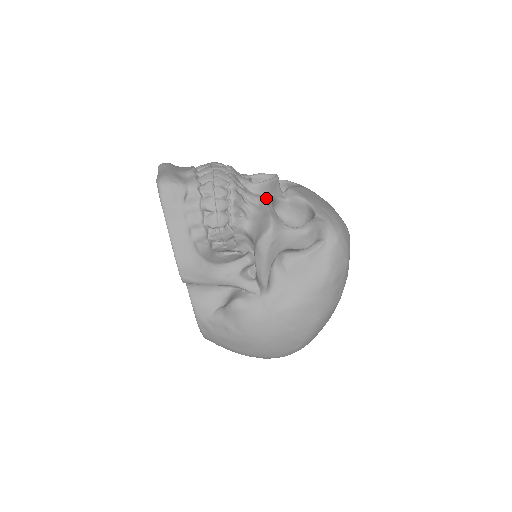
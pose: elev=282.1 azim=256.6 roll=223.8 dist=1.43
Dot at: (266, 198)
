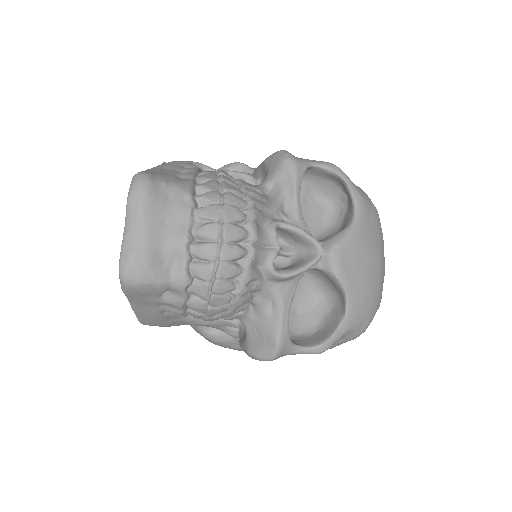
Dot at: (287, 293)
